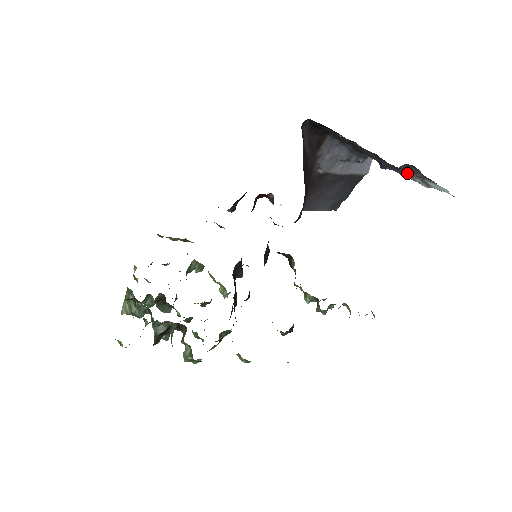
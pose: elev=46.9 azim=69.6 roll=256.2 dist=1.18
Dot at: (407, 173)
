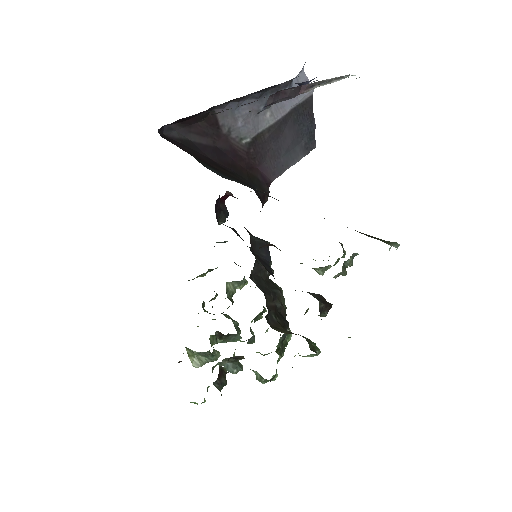
Dot at: (289, 97)
